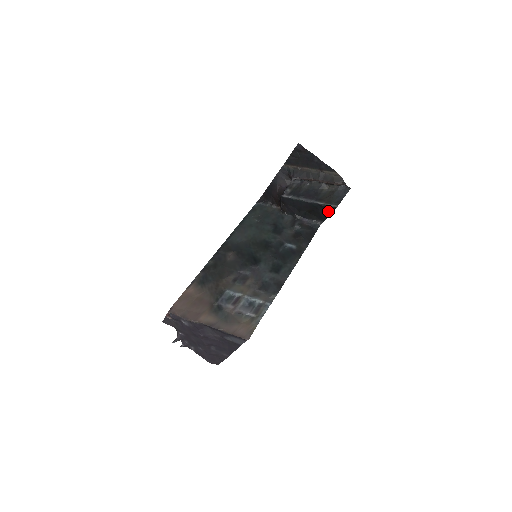
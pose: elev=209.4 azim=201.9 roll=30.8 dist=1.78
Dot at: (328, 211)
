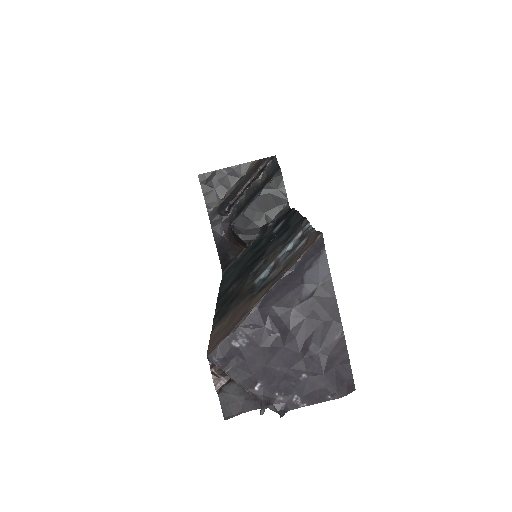
Dot at: (279, 185)
